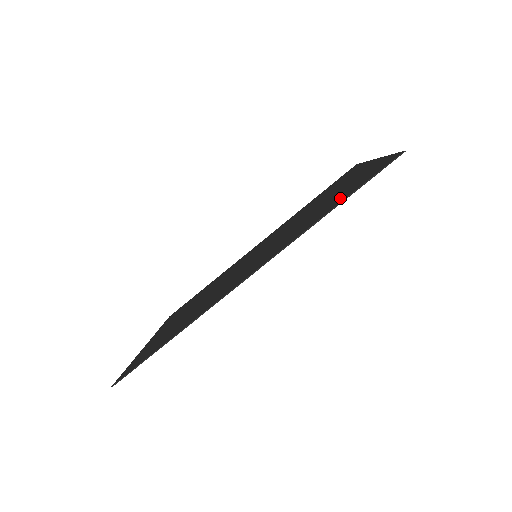
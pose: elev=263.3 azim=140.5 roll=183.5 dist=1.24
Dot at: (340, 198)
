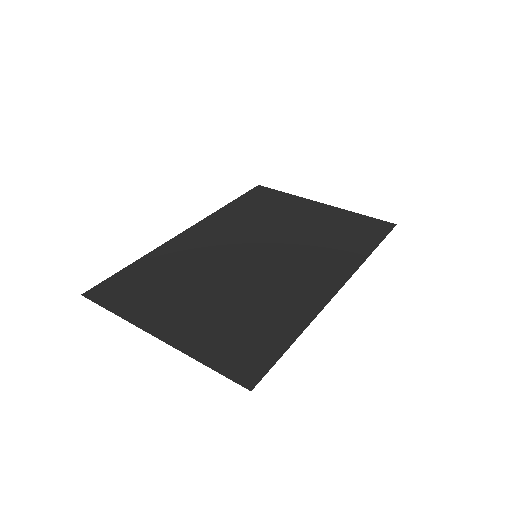
Dot at: (360, 239)
